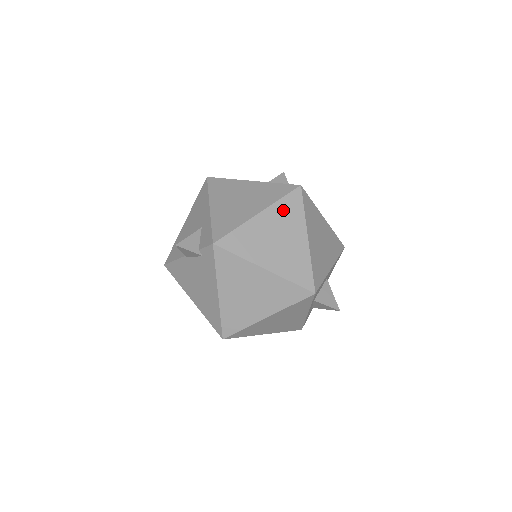
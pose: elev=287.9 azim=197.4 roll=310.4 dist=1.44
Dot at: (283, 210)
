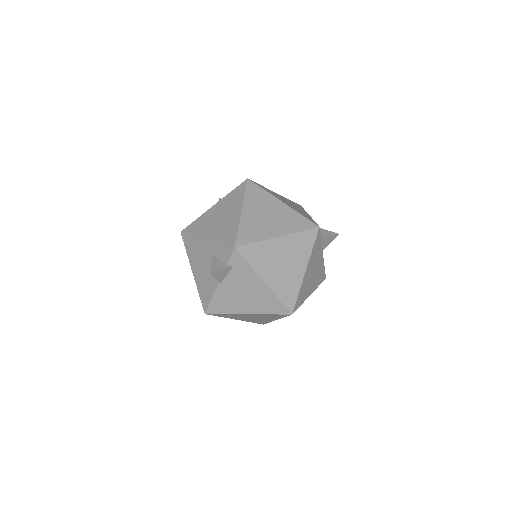
Dot at: (253, 199)
